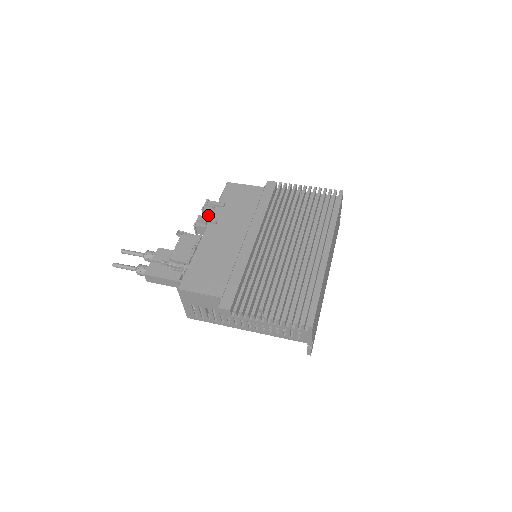
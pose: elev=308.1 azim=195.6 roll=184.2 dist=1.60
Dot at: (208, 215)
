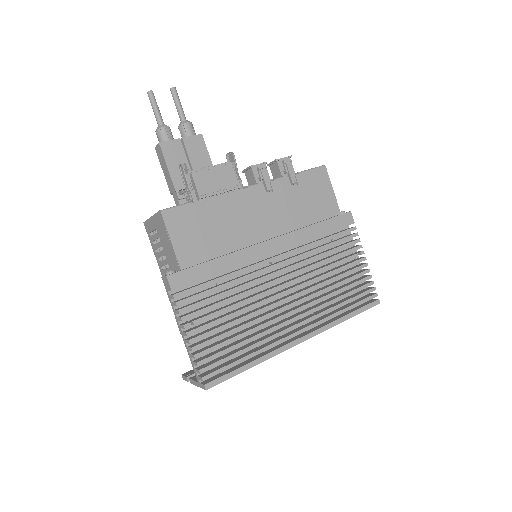
Dot at: (274, 169)
